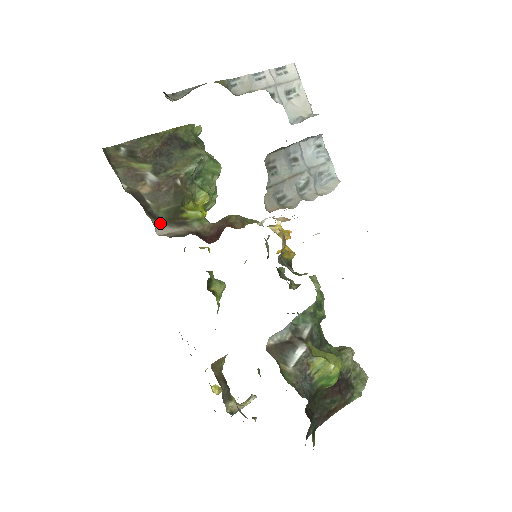
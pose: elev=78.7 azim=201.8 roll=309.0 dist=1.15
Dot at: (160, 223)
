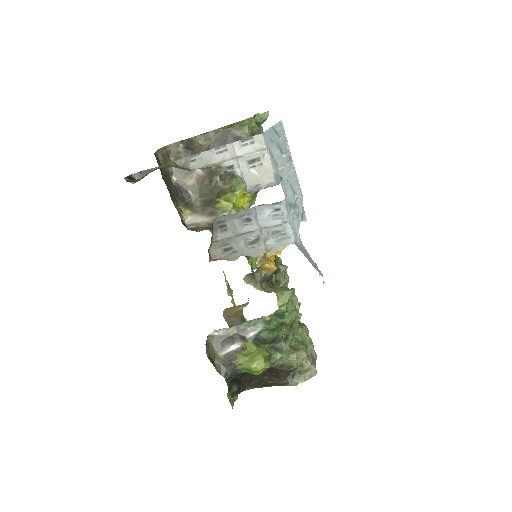
Dot at: (194, 211)
